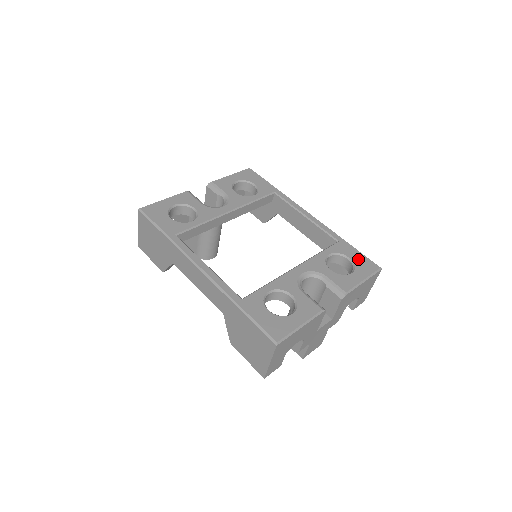
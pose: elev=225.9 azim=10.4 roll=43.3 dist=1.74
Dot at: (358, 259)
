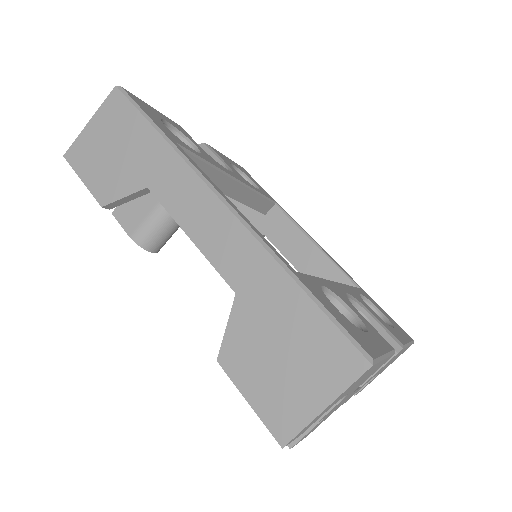
Dot at: (389, 317)
